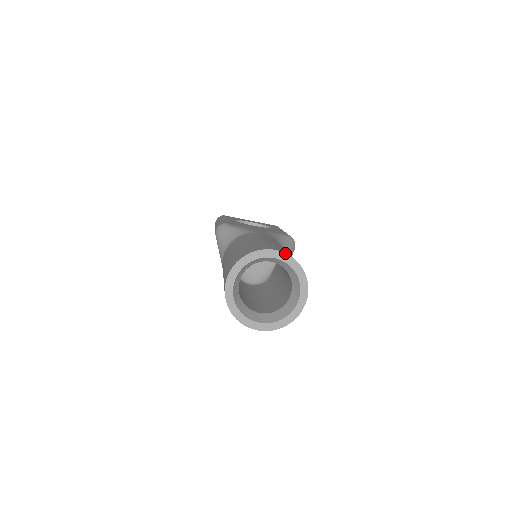
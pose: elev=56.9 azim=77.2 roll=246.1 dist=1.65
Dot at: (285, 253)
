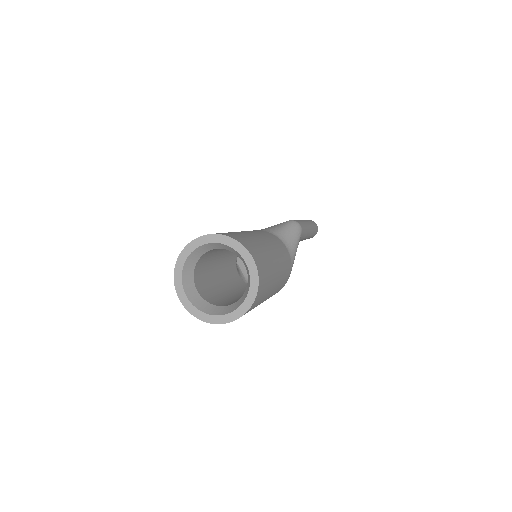
Dot at: (211, 234)
